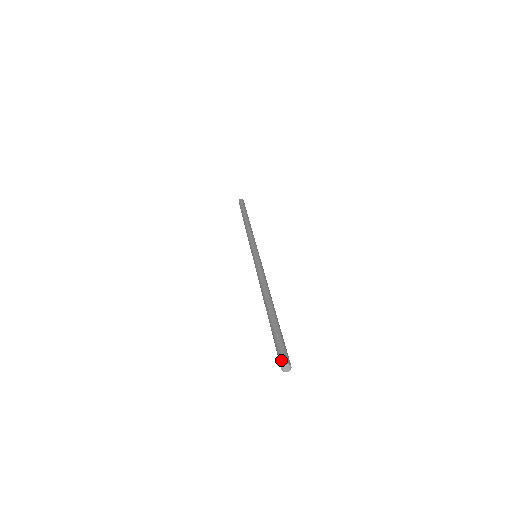
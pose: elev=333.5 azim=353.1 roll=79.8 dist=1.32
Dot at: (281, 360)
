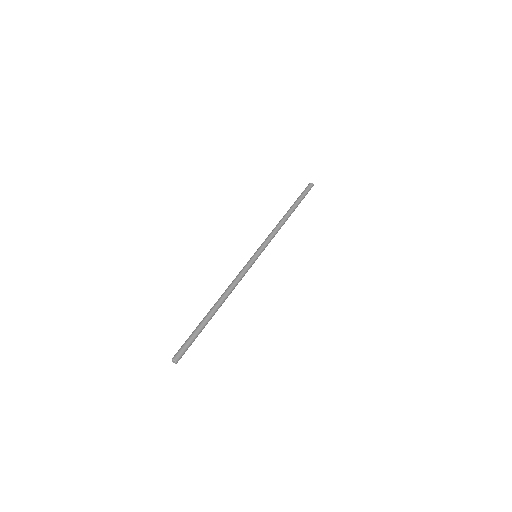
Dot at: (175, 355)
